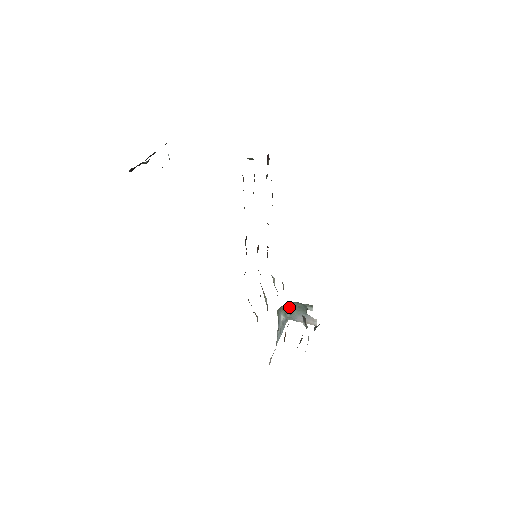
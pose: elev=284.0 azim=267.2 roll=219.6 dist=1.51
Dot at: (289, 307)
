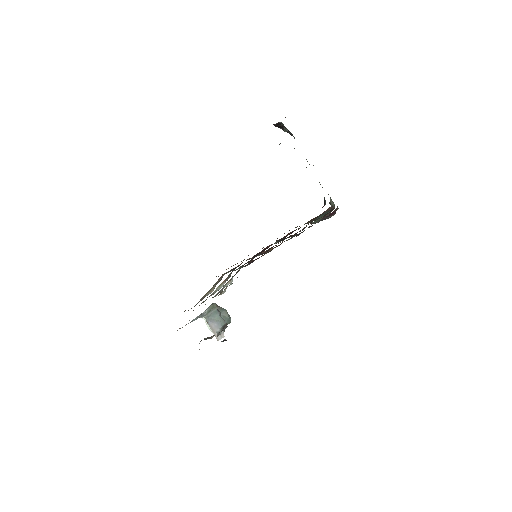
Dot at: (218, 309)
